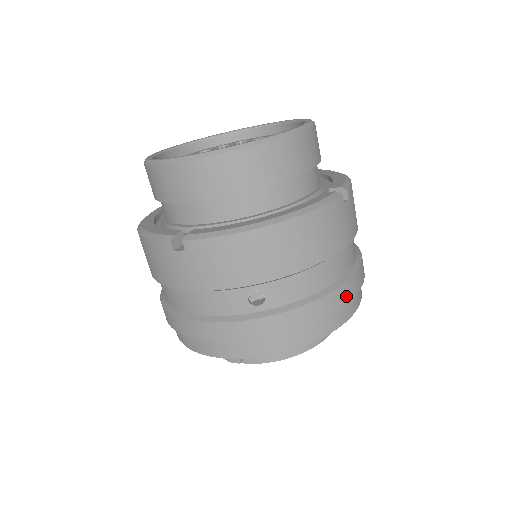
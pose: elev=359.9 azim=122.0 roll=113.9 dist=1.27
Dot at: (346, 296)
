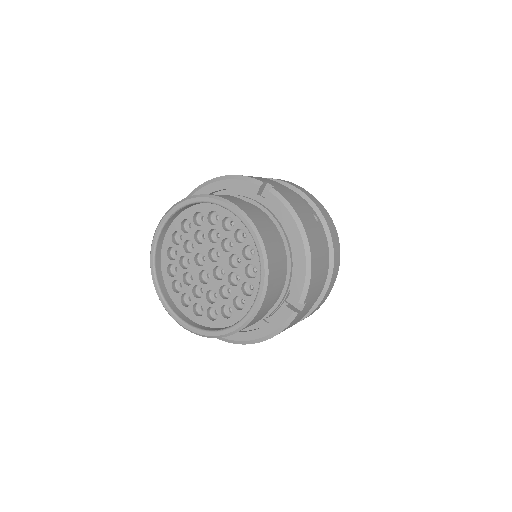
Dot at: (316, 309)
